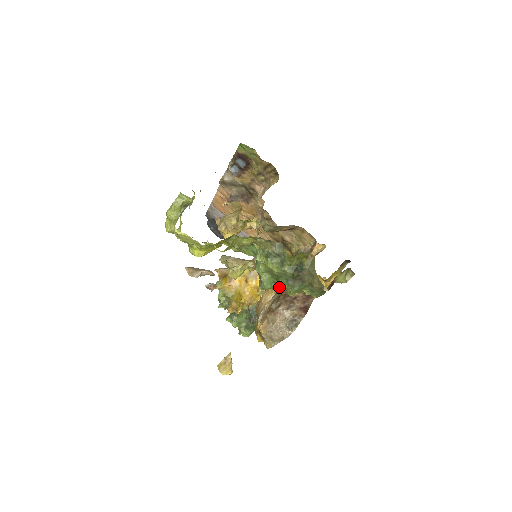
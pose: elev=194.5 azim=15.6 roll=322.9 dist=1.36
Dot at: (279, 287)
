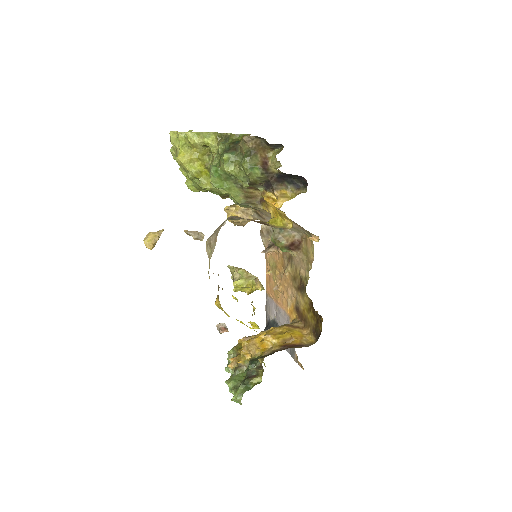
Dot at: (221, 168)
